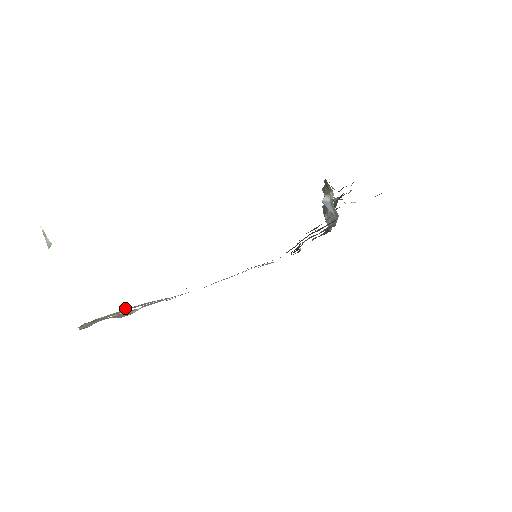
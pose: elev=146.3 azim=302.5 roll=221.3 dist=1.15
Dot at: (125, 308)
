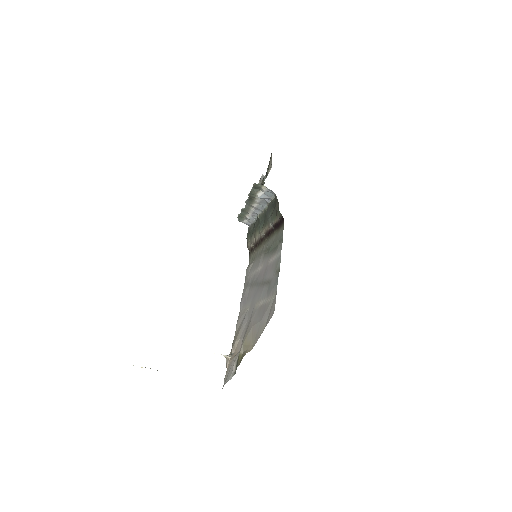
Dot at: (227, 355)
